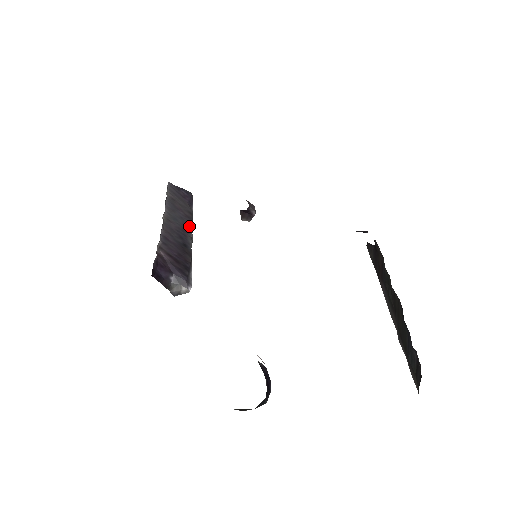
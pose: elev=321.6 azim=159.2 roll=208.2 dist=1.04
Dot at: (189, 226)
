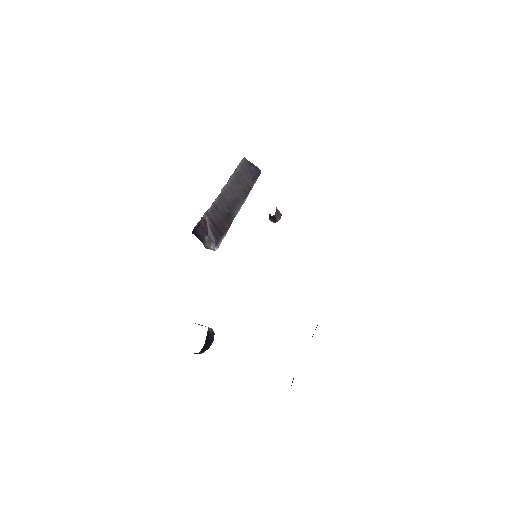
Dot at: (242, 199)
